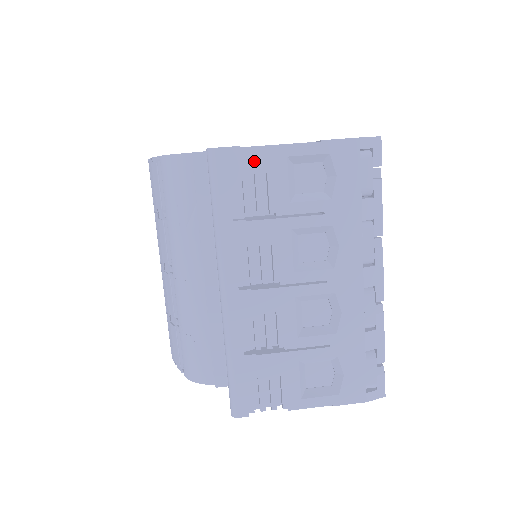
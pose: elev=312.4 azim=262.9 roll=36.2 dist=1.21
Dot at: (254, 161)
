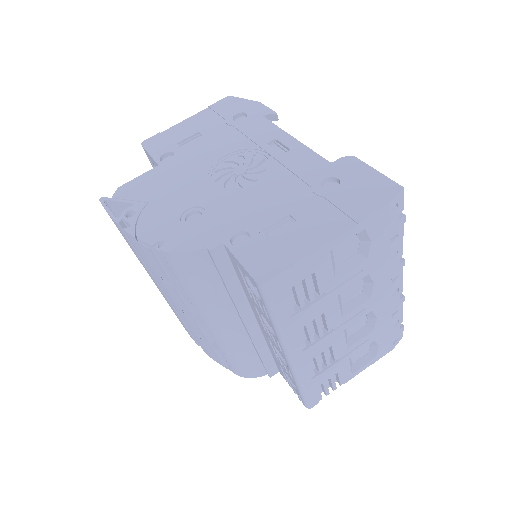
Dot at: (303, 271)
